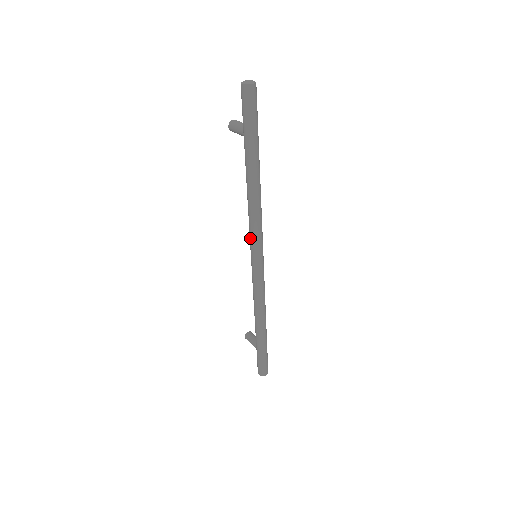
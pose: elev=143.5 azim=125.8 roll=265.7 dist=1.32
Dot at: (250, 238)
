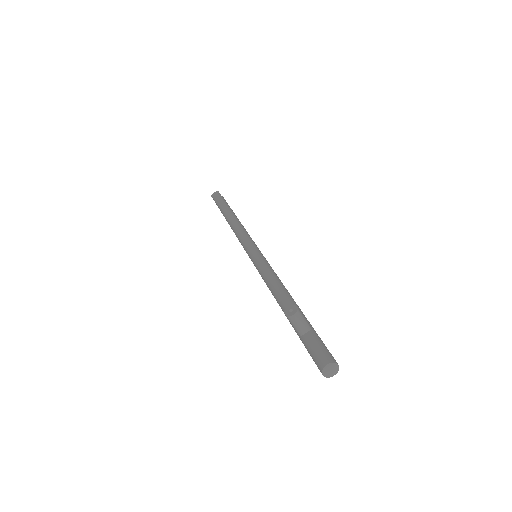
Dot at: occluded
